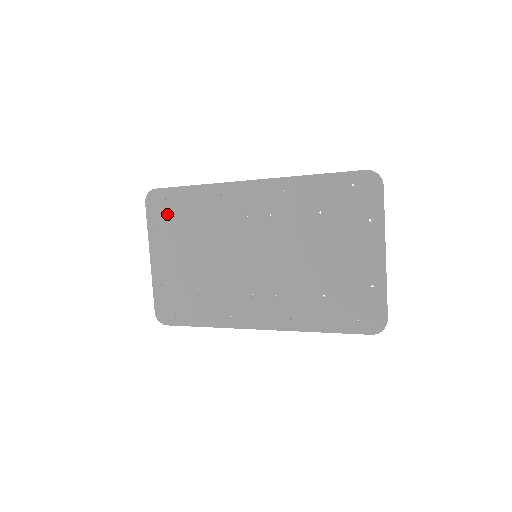
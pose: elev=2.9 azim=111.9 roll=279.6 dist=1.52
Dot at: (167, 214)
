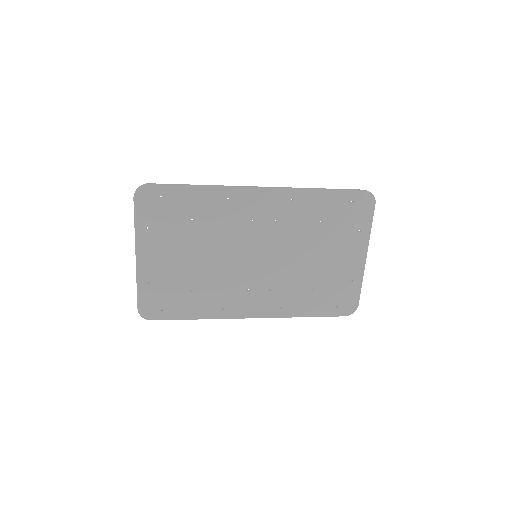
Dot at: (162, 212)
